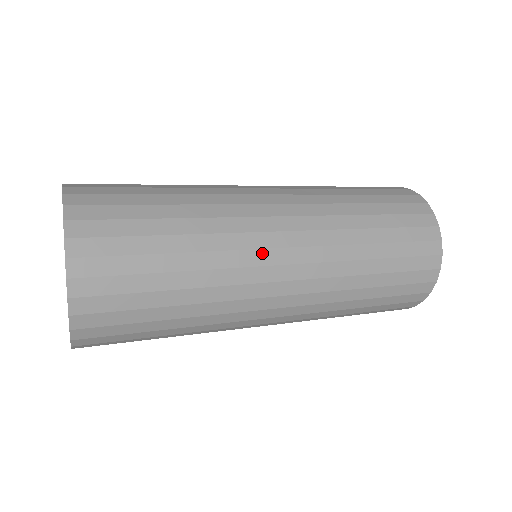
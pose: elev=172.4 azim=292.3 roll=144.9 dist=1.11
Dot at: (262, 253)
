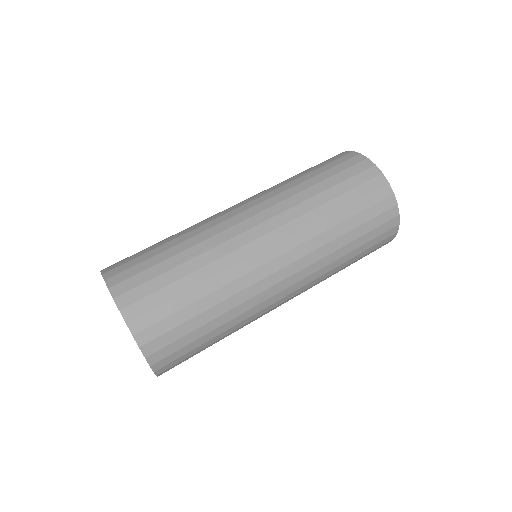
Dot at: (268, 312)
